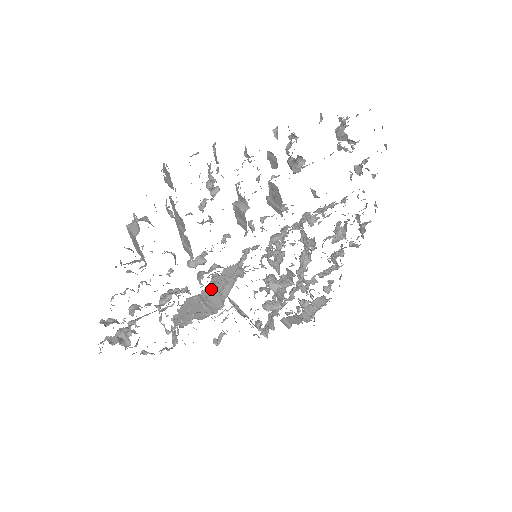
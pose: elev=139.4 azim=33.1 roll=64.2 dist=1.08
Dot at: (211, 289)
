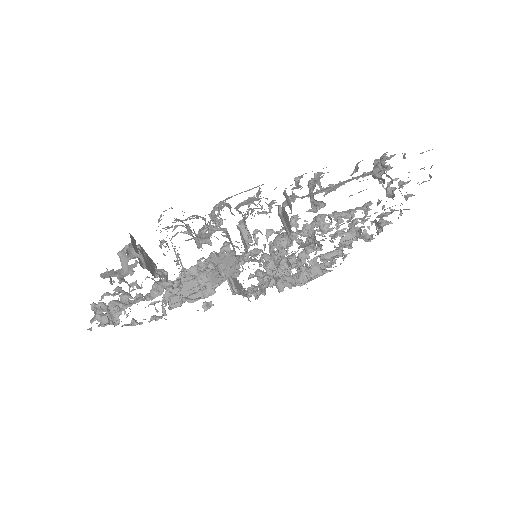
Dot at: occluded
